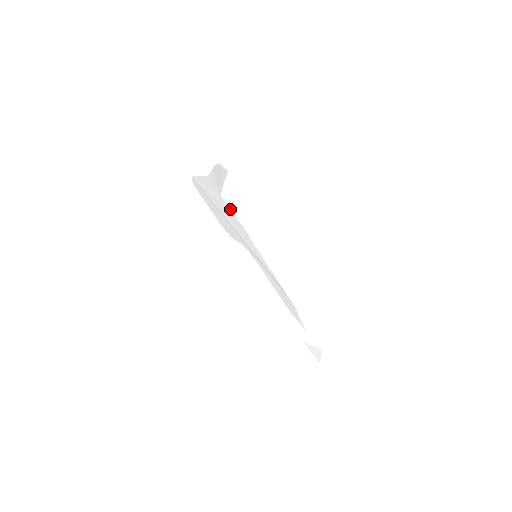
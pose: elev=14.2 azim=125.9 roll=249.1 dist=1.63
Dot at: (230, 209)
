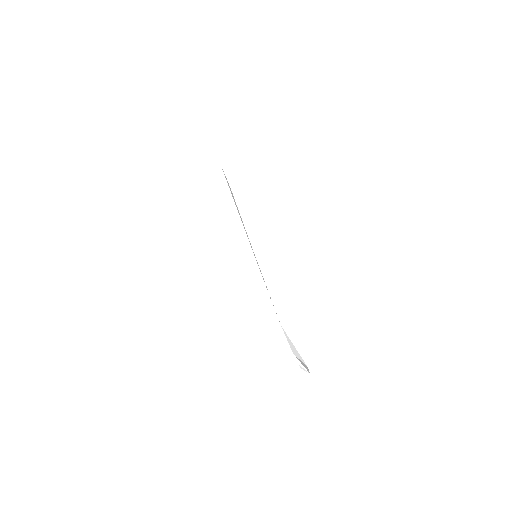
Dot at: occluded
